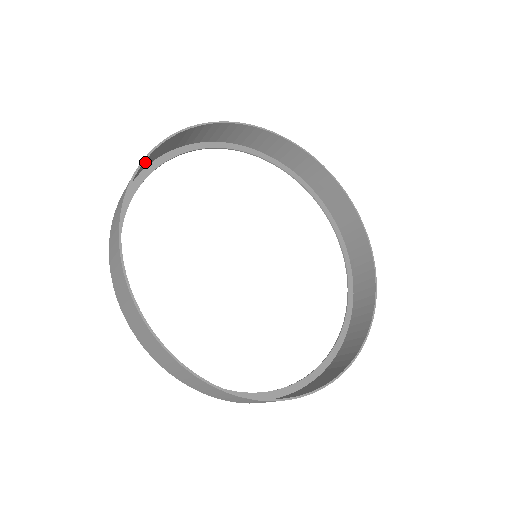
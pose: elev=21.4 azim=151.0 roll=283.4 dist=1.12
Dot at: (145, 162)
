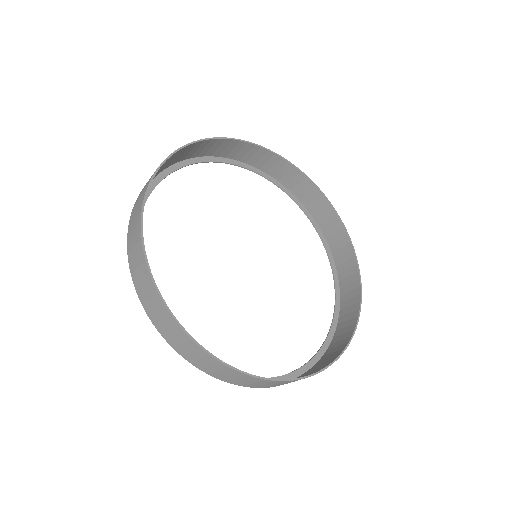
Dot at: (190, 149)
